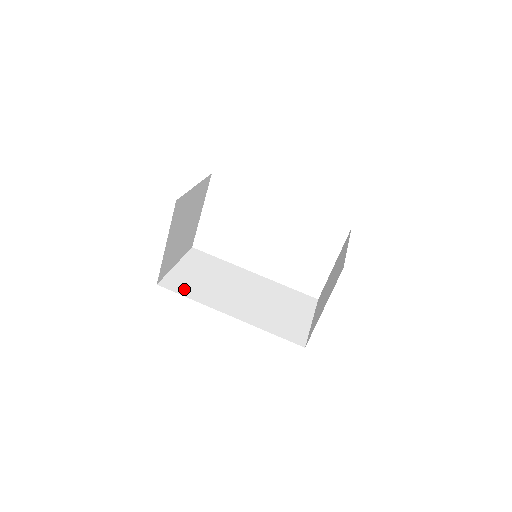
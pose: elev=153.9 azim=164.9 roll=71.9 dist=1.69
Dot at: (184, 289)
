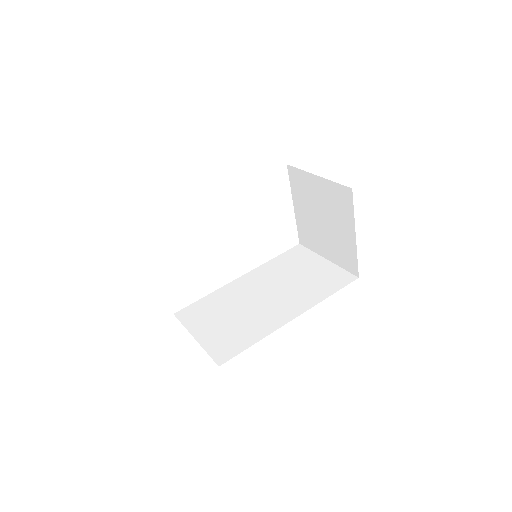
Dot at: (238, 344)
